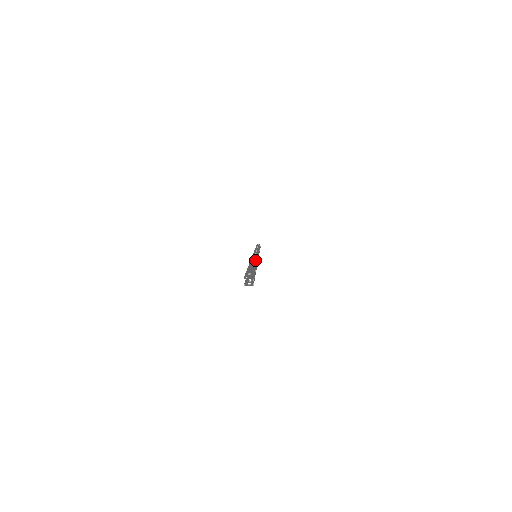
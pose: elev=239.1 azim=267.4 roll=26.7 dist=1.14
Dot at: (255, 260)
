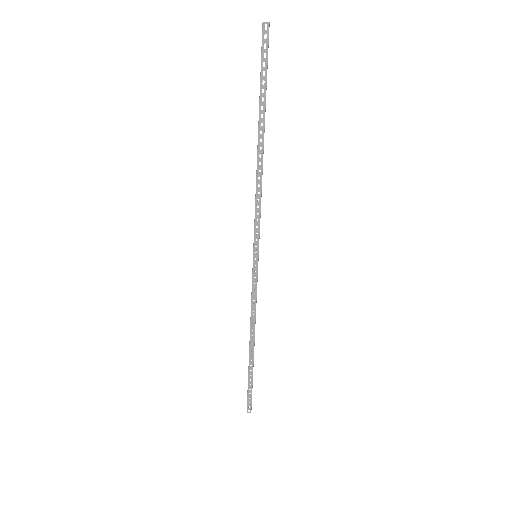
Dot at: (261, 165)
